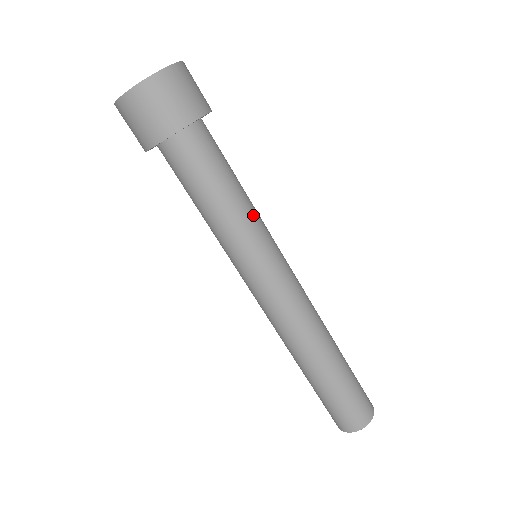
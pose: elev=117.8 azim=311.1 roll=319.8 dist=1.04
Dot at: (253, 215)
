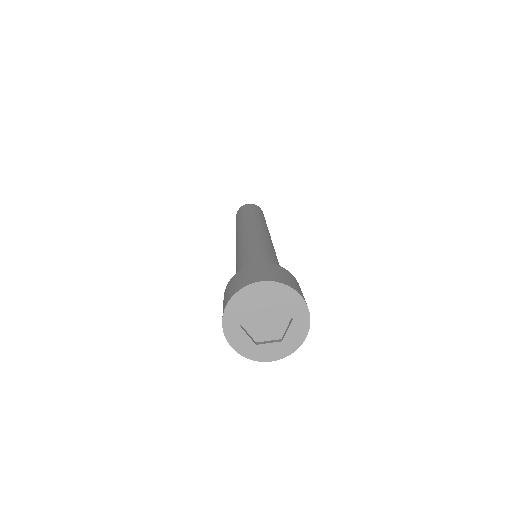
Dot at: (274, 254)
